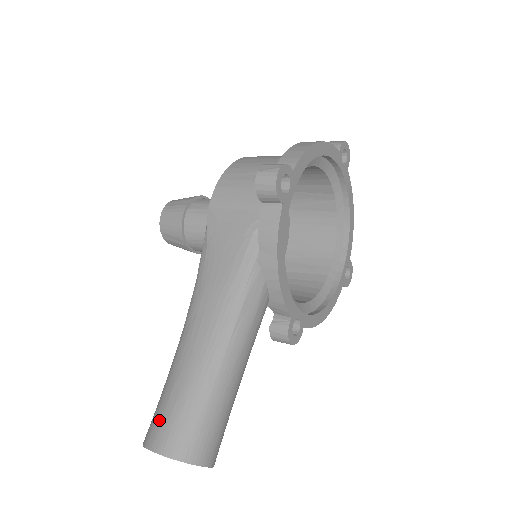
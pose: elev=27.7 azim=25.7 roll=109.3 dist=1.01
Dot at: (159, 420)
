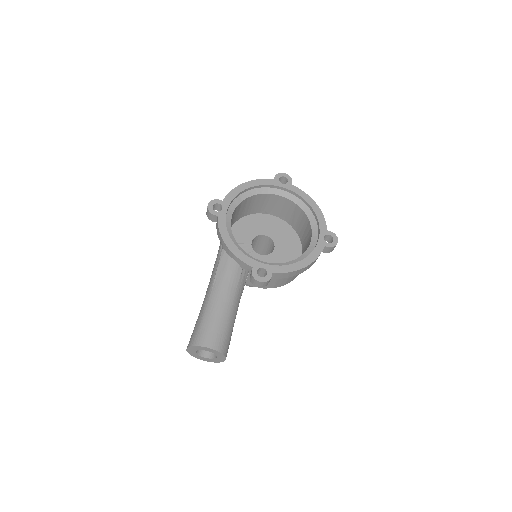
Dot at: occluded
